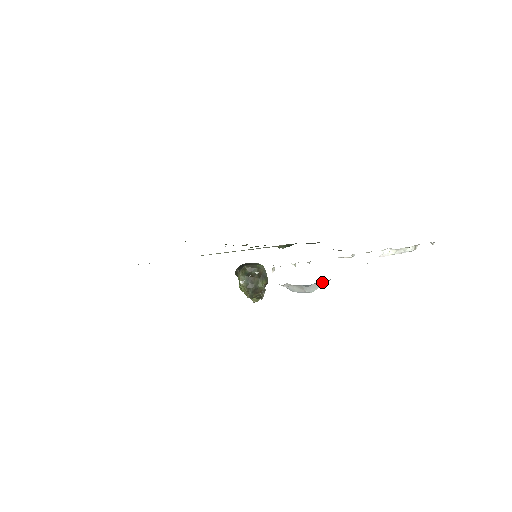
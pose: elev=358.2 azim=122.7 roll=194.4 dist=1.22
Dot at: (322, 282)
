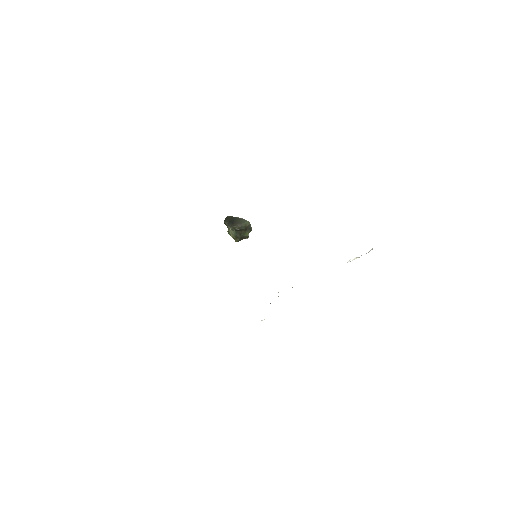
Dot at: occluded
